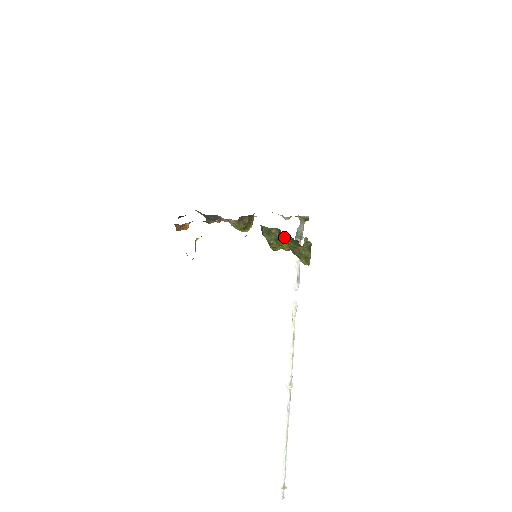
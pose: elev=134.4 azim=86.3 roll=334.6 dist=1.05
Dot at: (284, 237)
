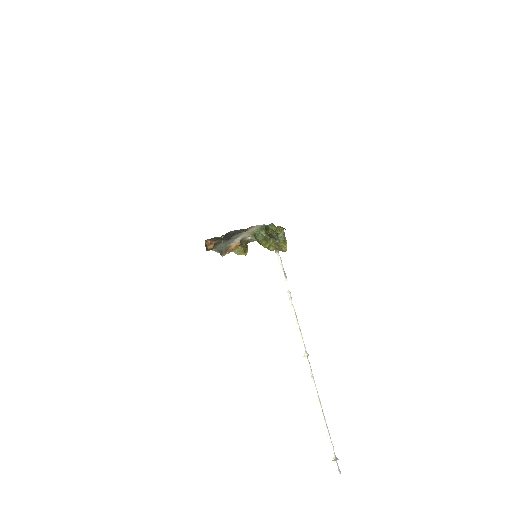
Dot at: (268, 234)
